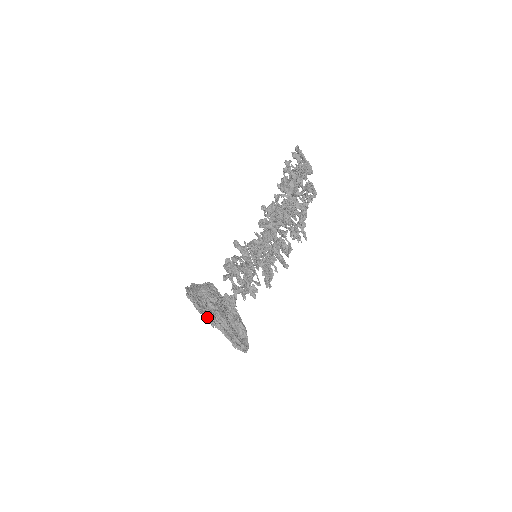
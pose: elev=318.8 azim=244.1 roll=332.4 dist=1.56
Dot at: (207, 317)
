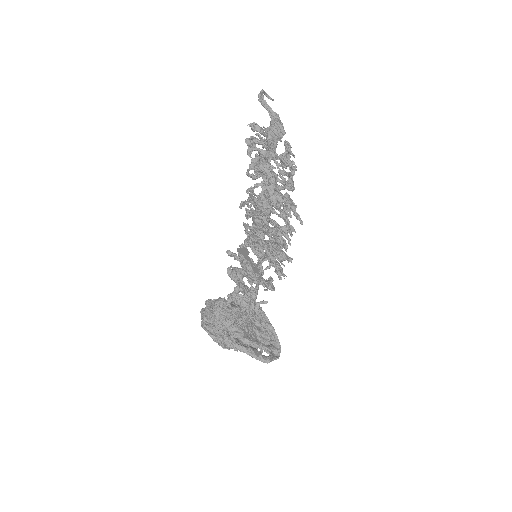
Dot at: (227, 345)
